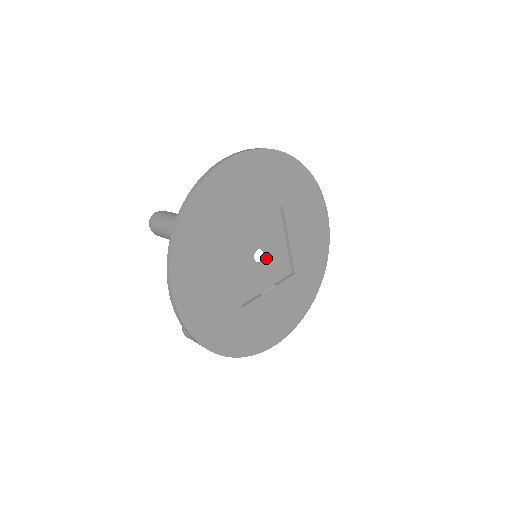
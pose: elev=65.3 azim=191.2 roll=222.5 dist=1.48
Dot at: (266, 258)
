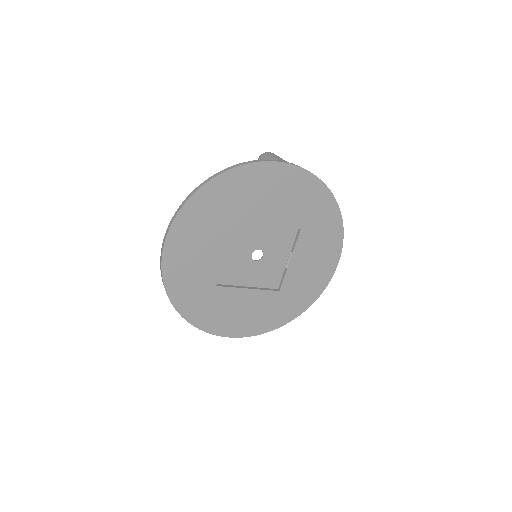
Dot at: (265, 249)
